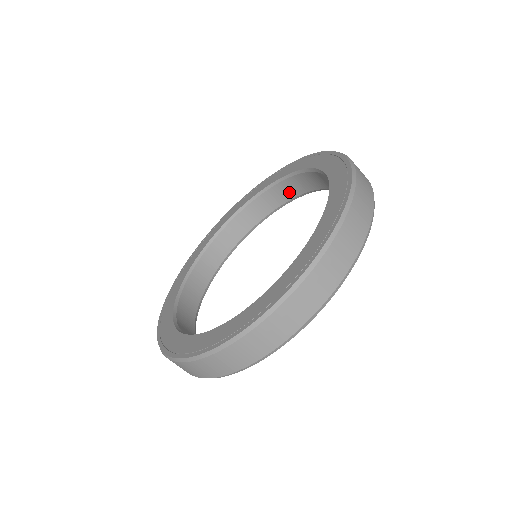
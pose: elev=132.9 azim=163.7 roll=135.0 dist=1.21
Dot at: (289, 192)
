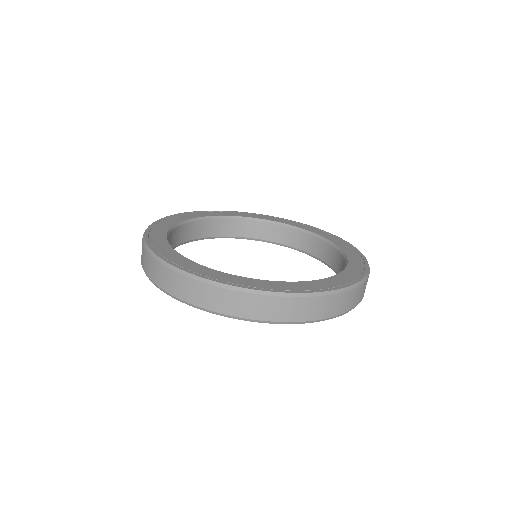
Dot at: (244, 231)
